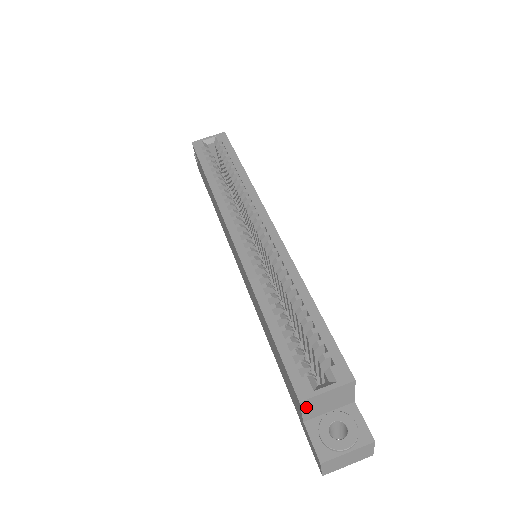
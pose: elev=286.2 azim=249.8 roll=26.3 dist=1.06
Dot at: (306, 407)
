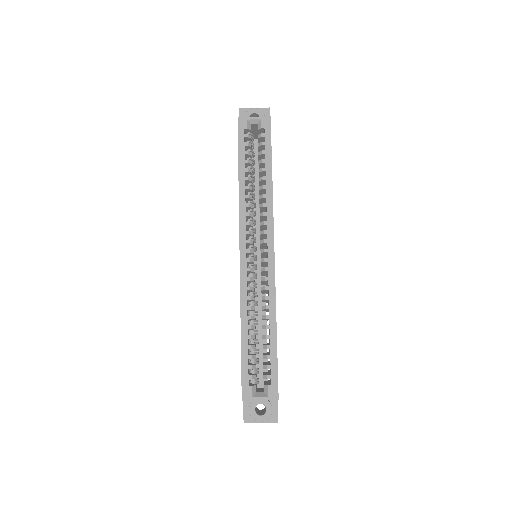
Dot at: occluded
